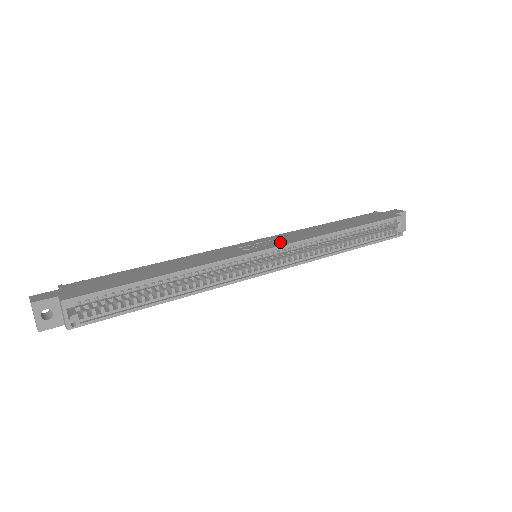
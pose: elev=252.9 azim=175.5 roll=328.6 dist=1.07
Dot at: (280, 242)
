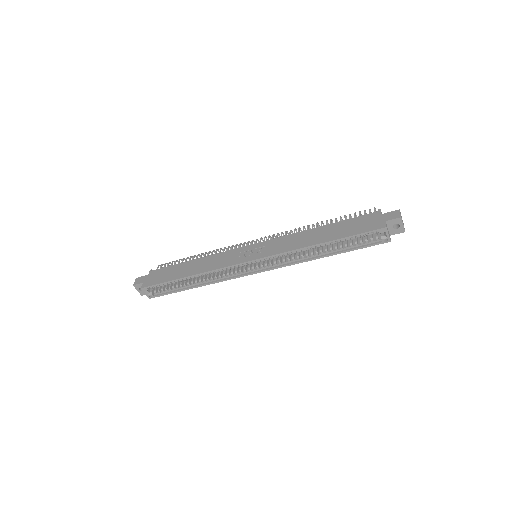
Dot at: (265, 252)
